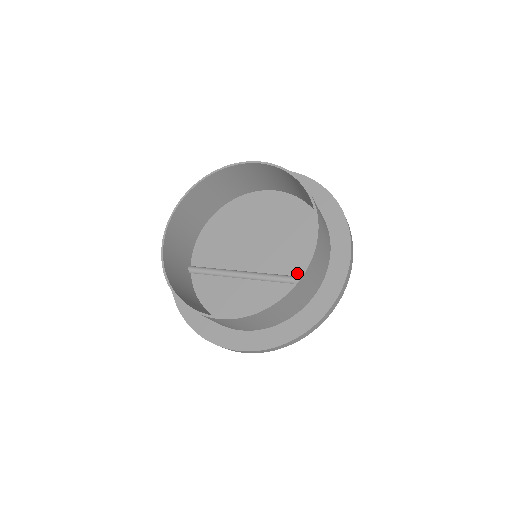
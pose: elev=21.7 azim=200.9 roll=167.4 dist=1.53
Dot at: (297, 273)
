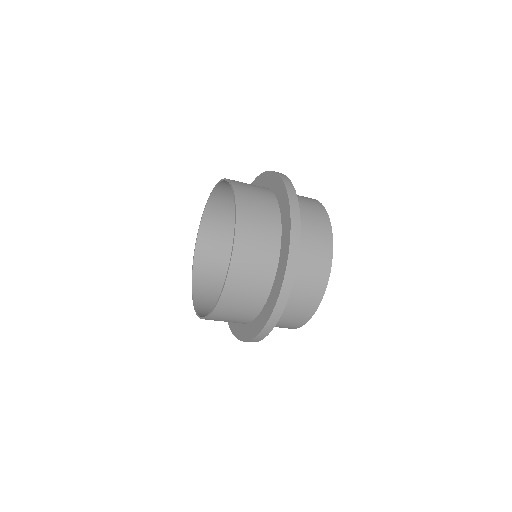
Dot at: occluded
